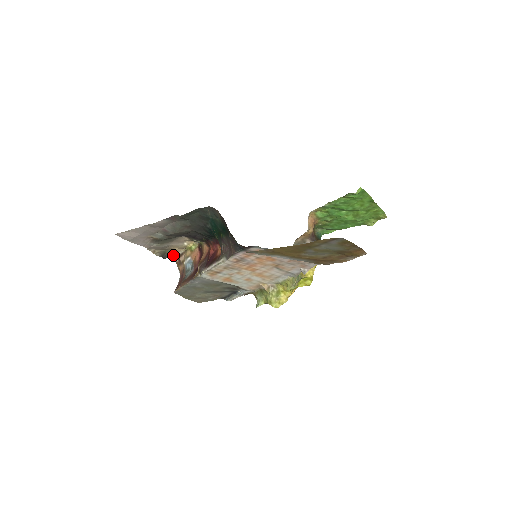
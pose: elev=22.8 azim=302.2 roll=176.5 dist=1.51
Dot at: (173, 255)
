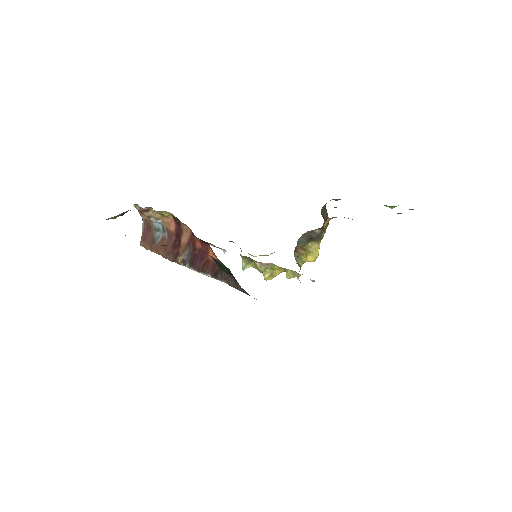
Dot at: occluded
